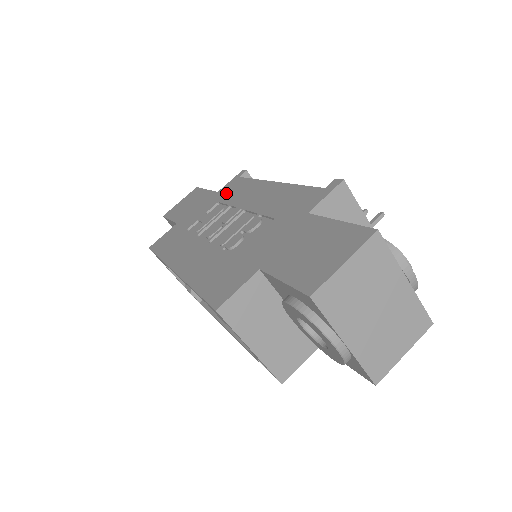
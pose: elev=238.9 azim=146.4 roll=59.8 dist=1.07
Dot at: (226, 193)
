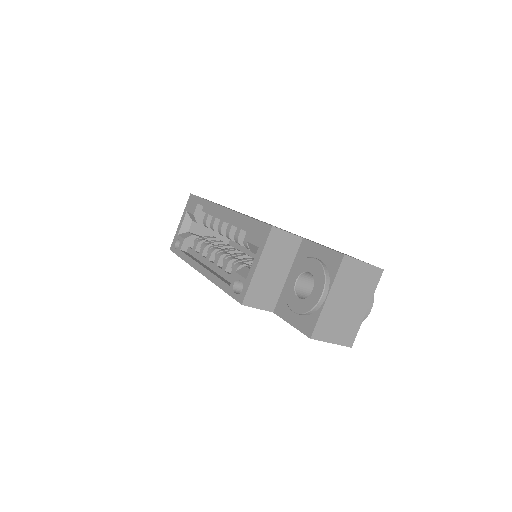
Dot at: occluded
